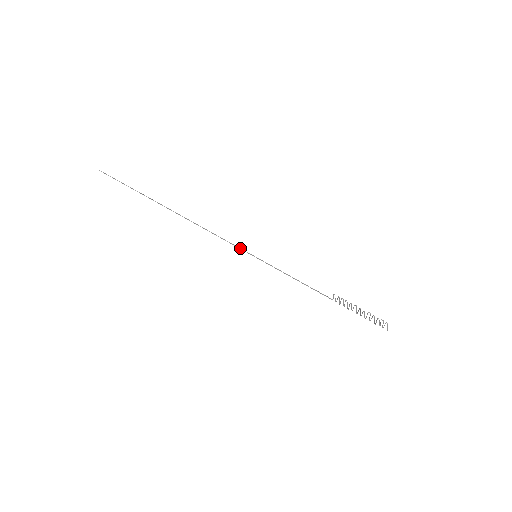
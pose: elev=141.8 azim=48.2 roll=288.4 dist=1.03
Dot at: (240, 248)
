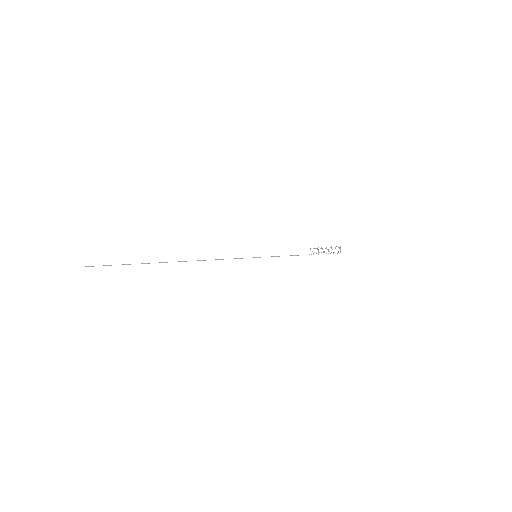
Dot at: (242, 258)
